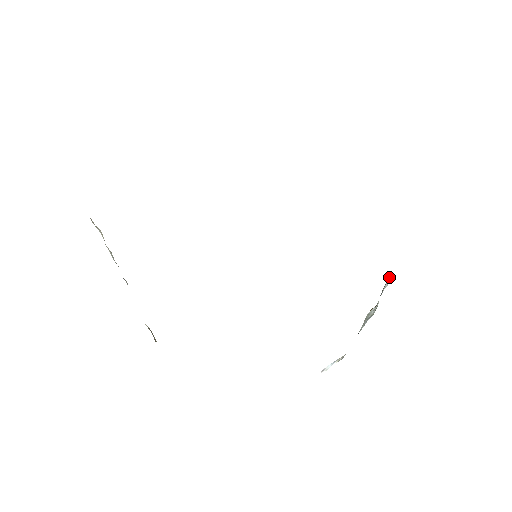
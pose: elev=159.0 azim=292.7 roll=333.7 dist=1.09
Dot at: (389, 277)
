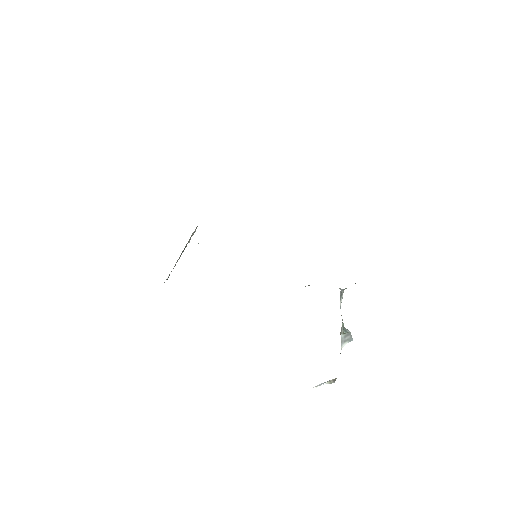
Dot at: (341, 290)
